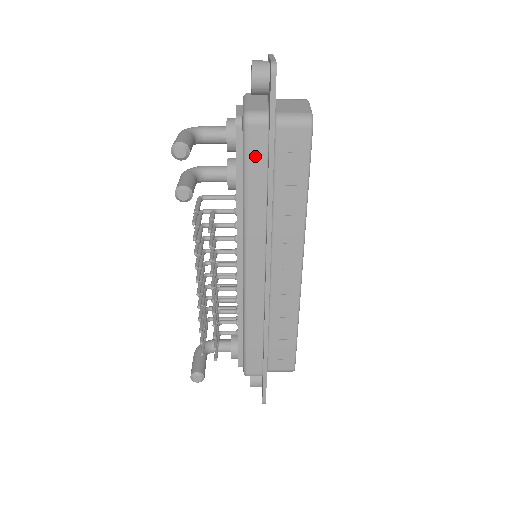
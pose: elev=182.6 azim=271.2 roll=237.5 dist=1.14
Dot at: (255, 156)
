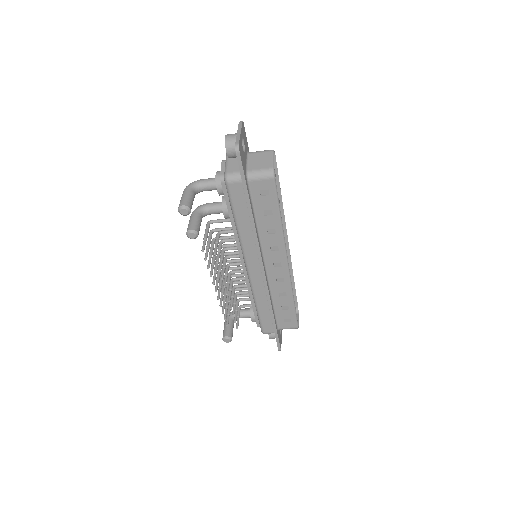
Dot at: (237, 202)
